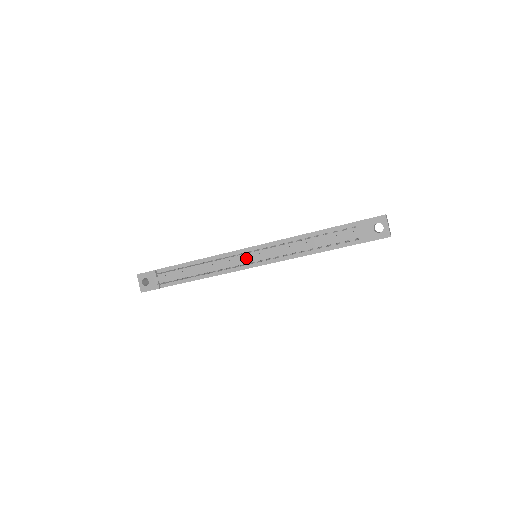
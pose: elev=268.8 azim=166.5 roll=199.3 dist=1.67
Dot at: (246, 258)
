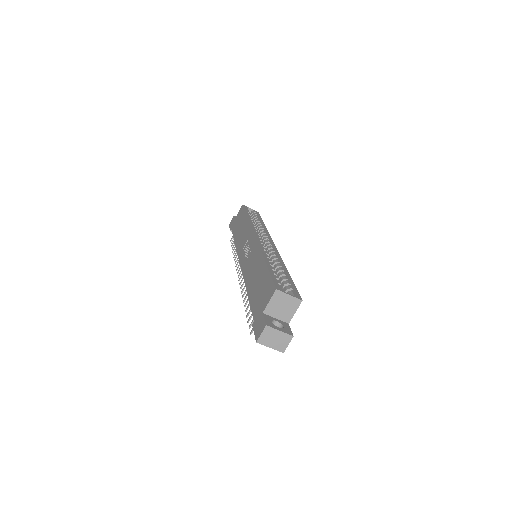
Dot at: occluded
